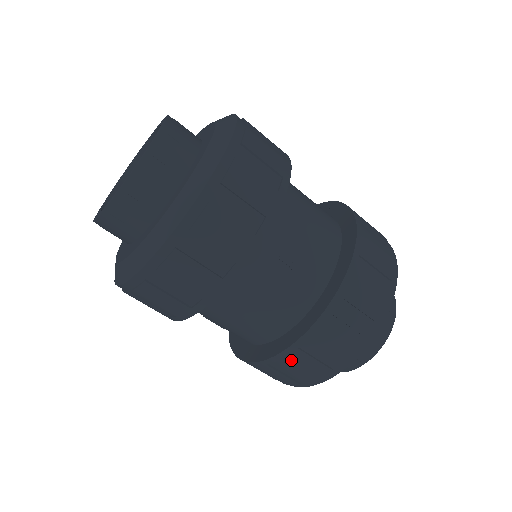
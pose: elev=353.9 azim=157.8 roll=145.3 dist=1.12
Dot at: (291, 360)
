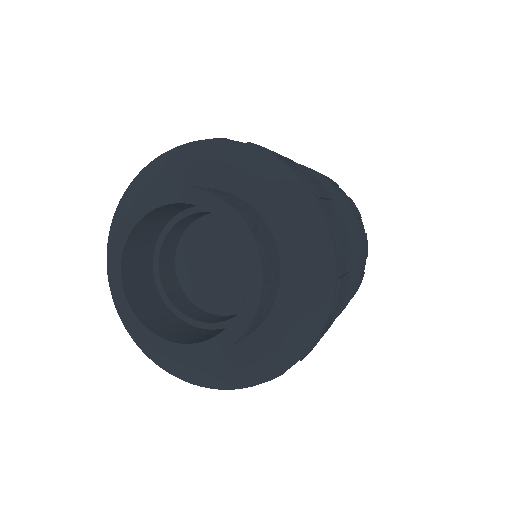
Dot at: occluded
